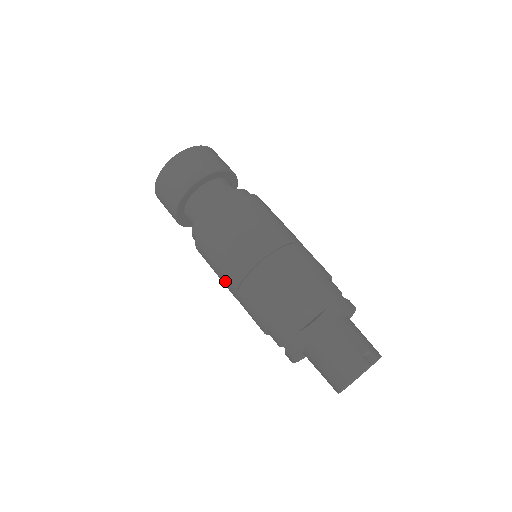
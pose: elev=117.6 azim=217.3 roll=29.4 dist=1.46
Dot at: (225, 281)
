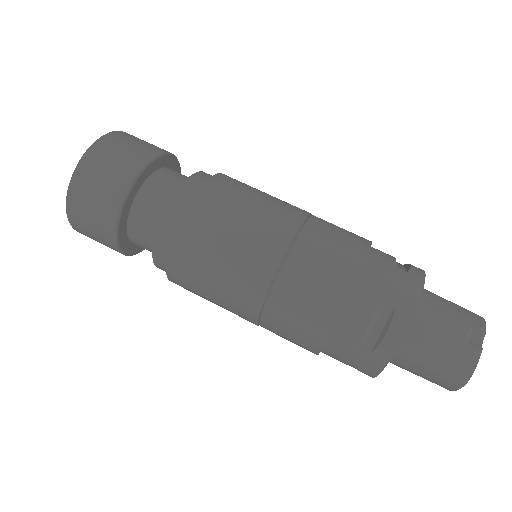
Dot at: occluded
